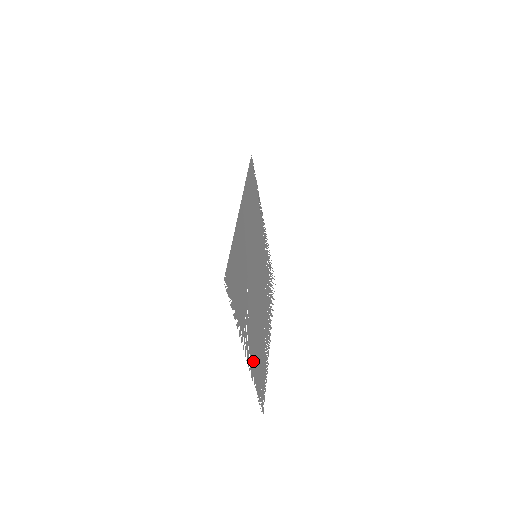
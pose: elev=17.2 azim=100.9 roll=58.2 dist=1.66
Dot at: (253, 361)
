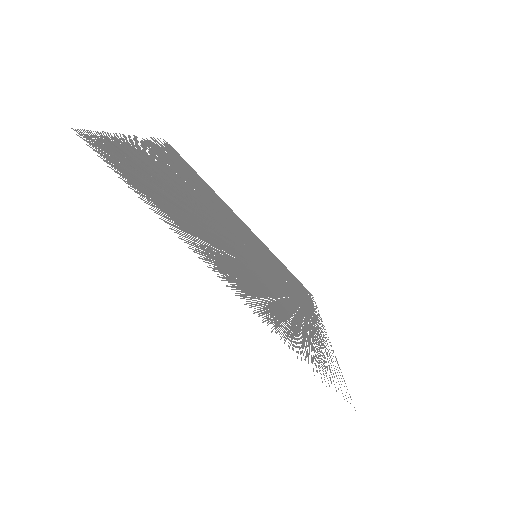
Dot at: (143, 156)
